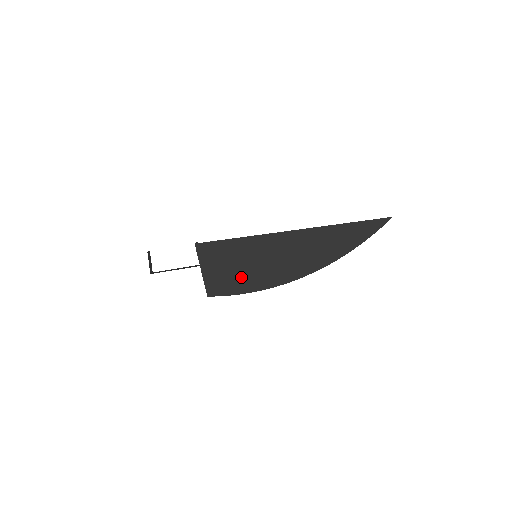
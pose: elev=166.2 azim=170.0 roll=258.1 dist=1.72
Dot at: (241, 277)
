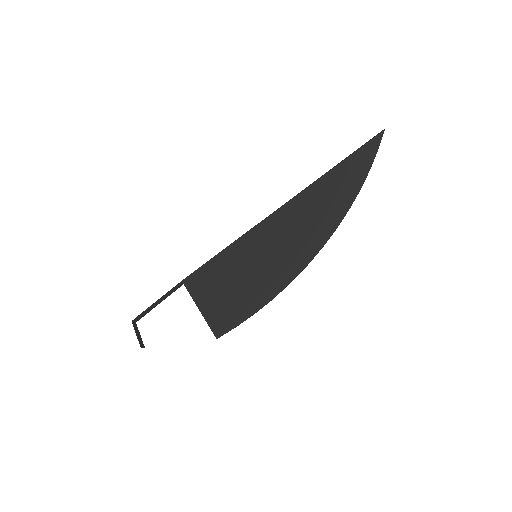
Dot at: (248, 290)
